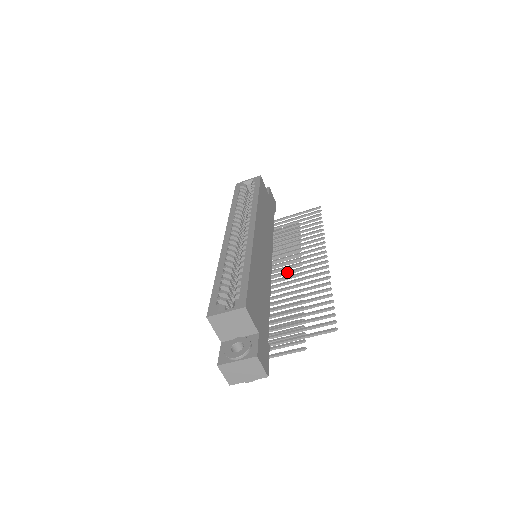
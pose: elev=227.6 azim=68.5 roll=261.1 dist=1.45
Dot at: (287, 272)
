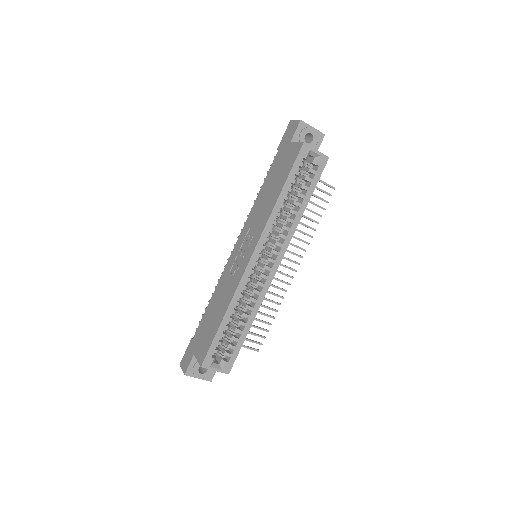
Dot at: occluded
